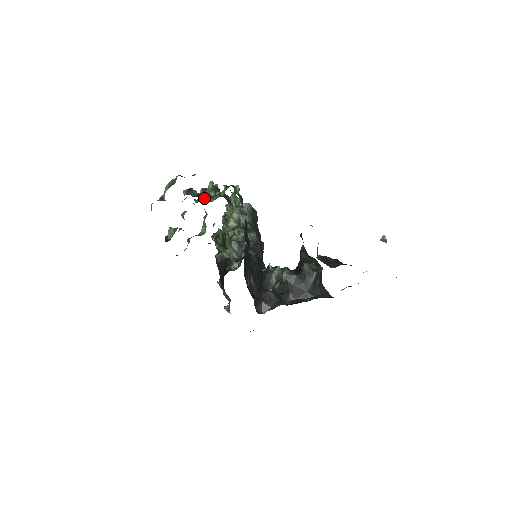
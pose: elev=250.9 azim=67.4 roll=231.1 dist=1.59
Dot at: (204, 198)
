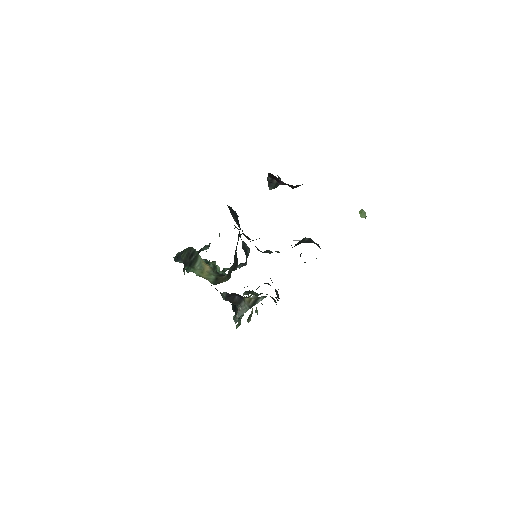
Dot at: occluded
